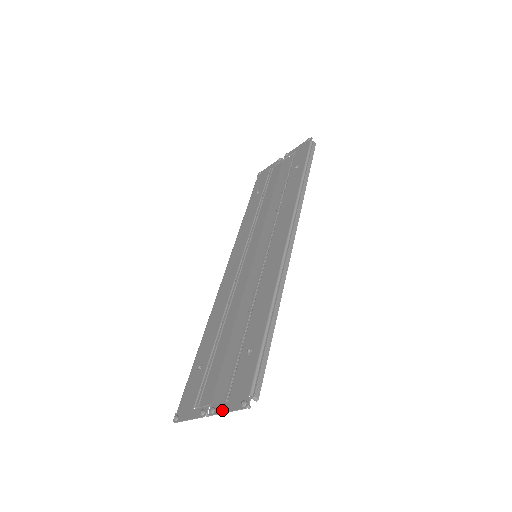
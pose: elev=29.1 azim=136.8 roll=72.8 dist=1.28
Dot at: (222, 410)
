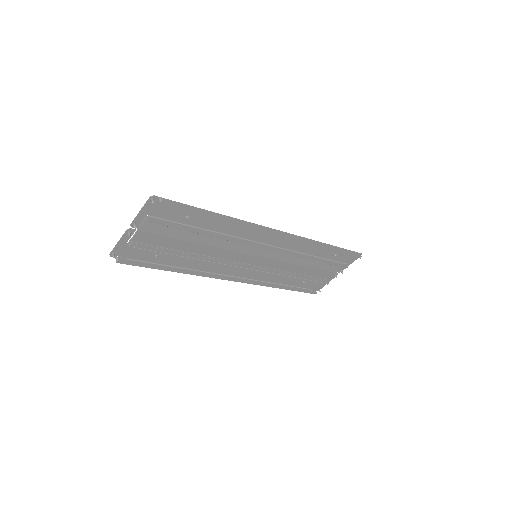
Dot at: (139, 215)
